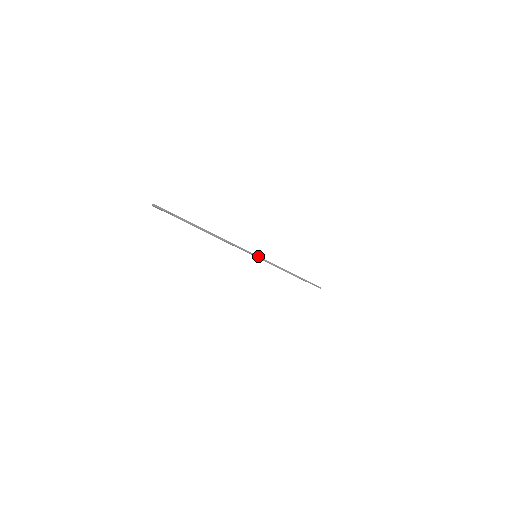
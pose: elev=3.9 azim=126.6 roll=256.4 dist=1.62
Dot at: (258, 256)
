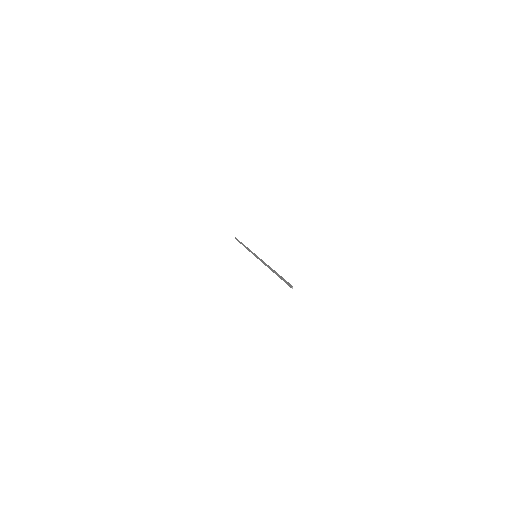
Dot at: (256, 255)
